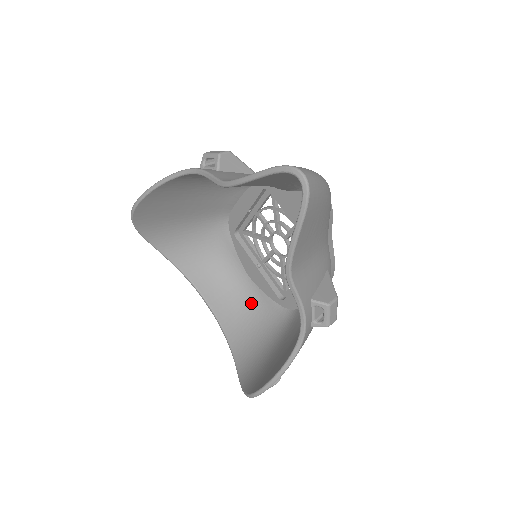
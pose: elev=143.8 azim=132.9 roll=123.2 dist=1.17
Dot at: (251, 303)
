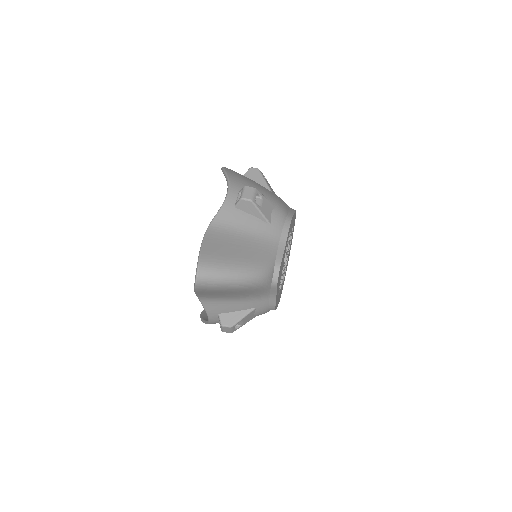
Dot at: occluded
